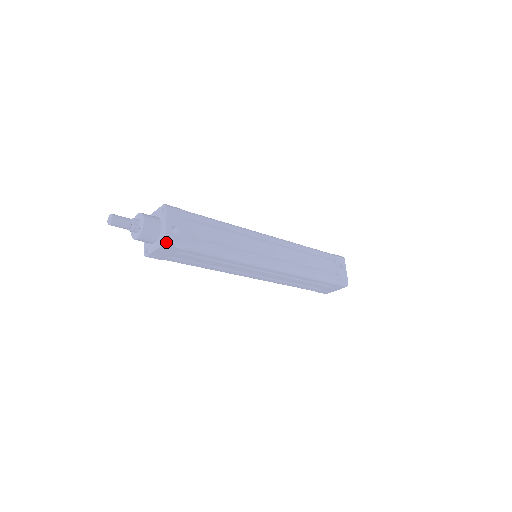
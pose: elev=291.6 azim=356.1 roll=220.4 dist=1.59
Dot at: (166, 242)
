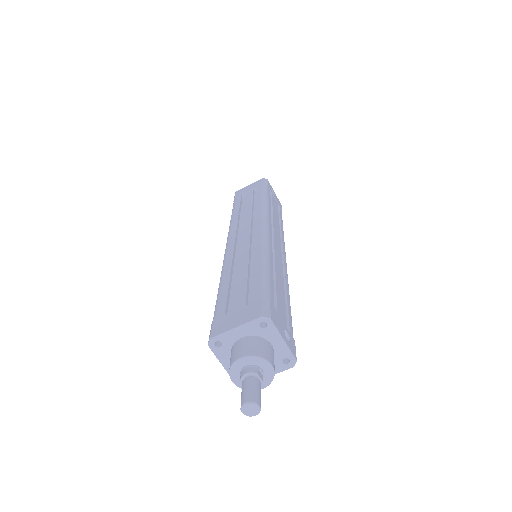
Dot at: (295, 362)
